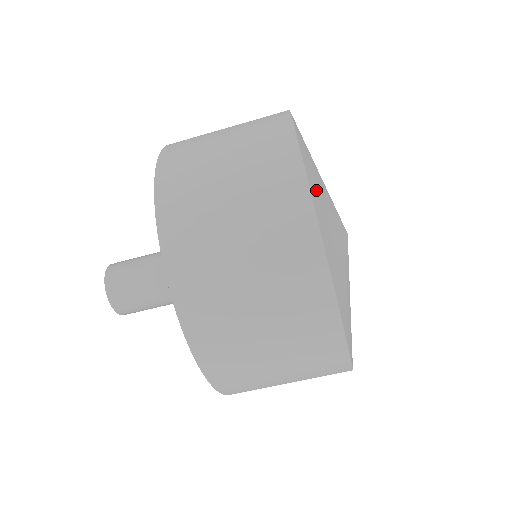
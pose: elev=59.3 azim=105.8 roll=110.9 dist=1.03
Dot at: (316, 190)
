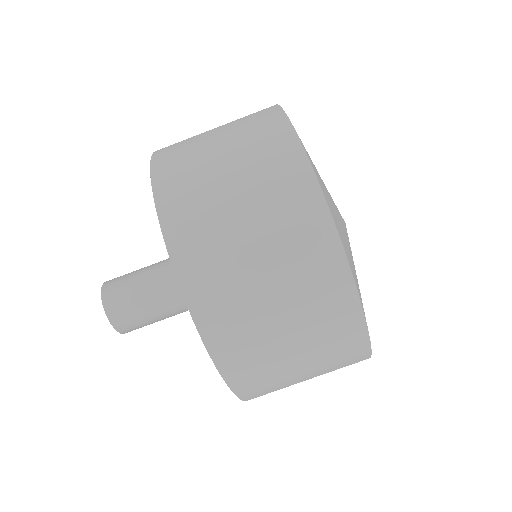
Dot at: (340, 233)
